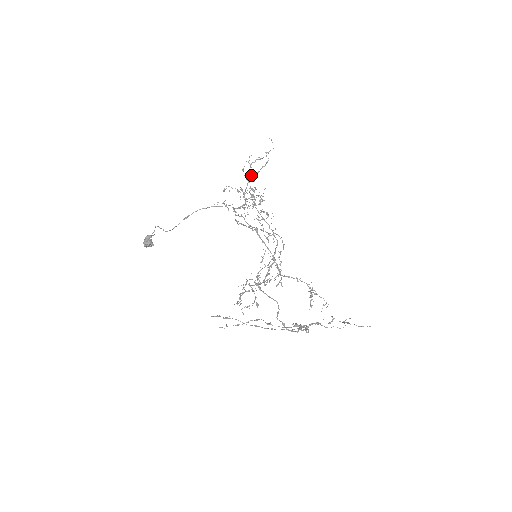
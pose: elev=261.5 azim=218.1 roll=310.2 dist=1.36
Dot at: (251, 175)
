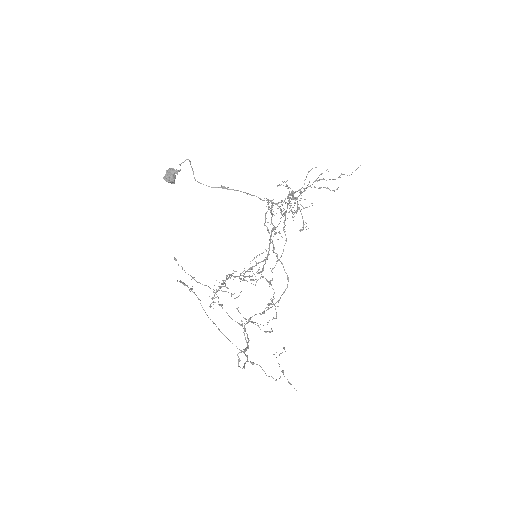
Dot at: (312, 184)
